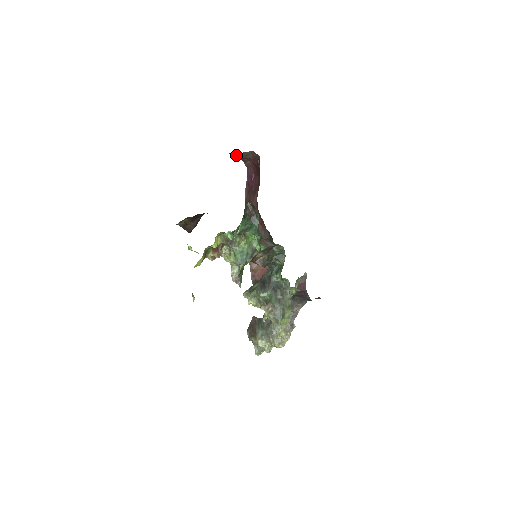
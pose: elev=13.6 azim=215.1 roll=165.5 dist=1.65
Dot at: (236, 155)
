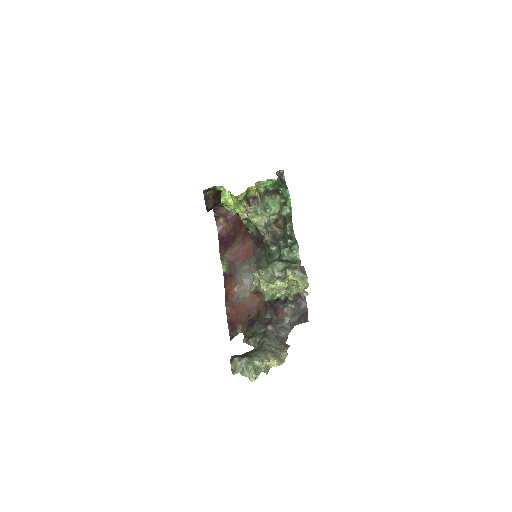
Dot at: (222, 207)
